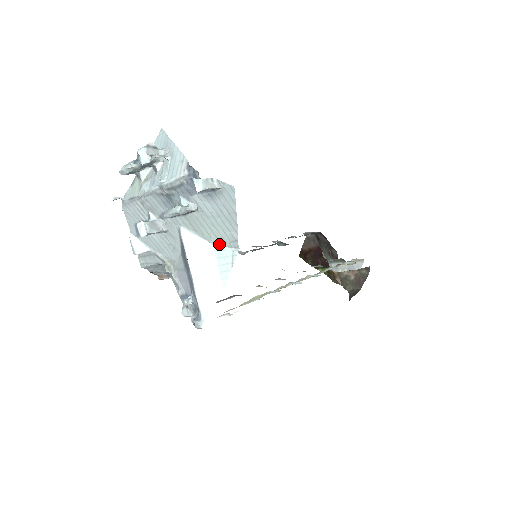
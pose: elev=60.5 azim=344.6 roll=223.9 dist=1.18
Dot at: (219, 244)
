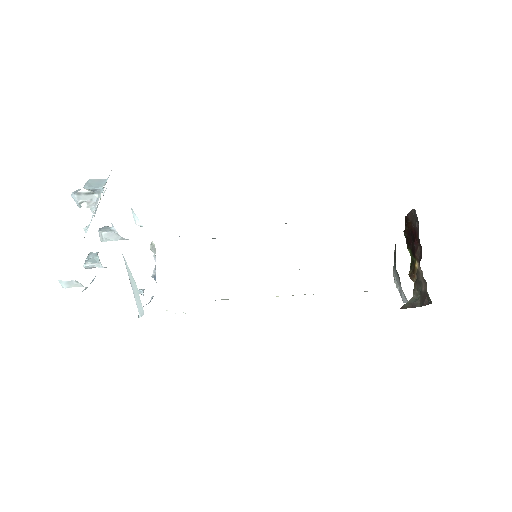
Dot at: occluded
